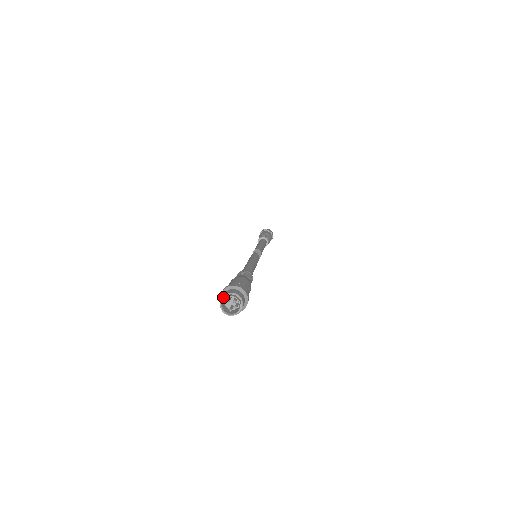
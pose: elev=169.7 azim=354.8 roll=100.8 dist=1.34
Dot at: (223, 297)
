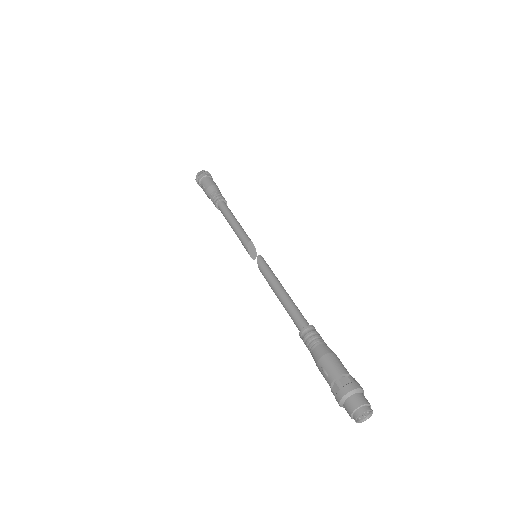
Dot at: (361, 407)
